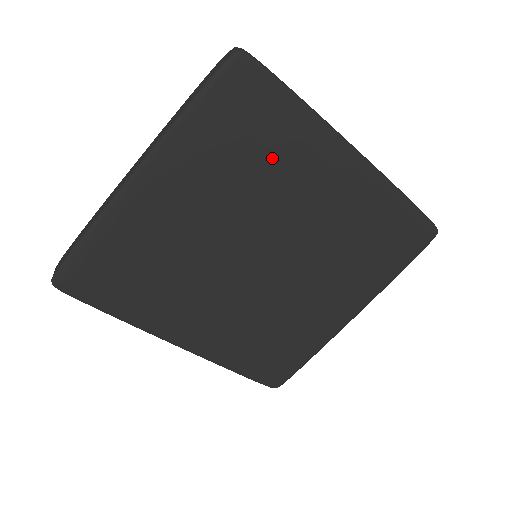
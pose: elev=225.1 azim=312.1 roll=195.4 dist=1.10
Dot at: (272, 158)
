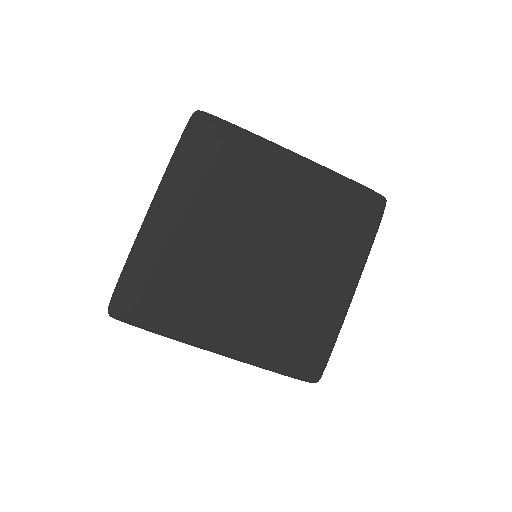
Dot at: (240, 173)
